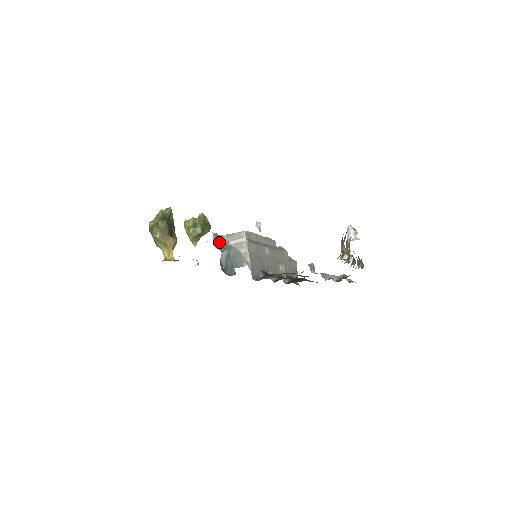
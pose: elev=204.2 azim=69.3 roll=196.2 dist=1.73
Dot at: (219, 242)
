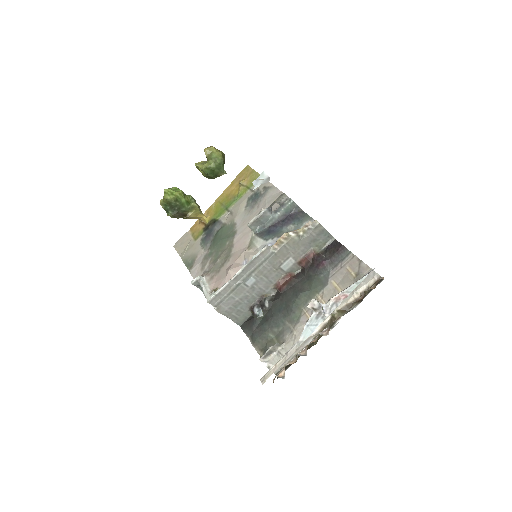
Dot at: occluded
